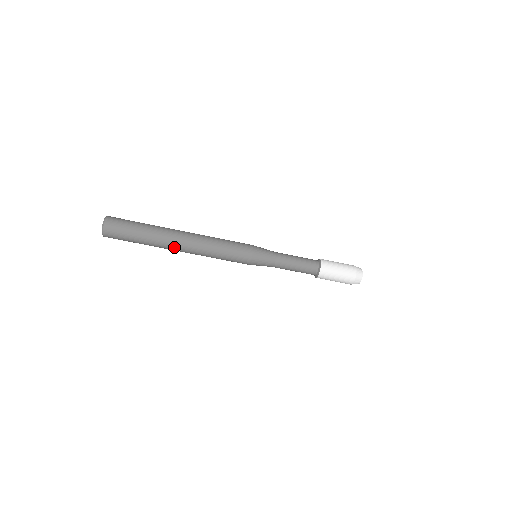
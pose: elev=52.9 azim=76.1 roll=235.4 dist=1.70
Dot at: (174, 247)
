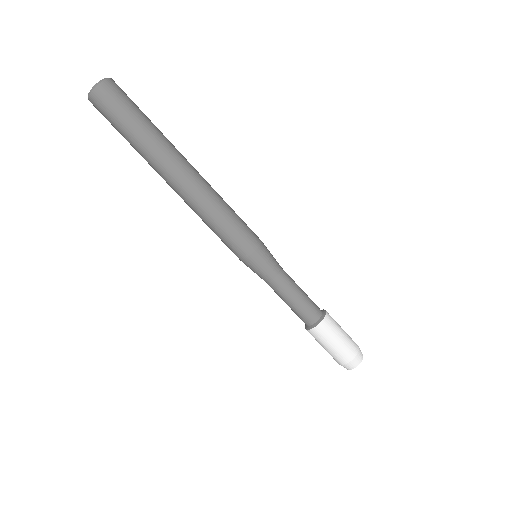
Dot at: (168, 174)
